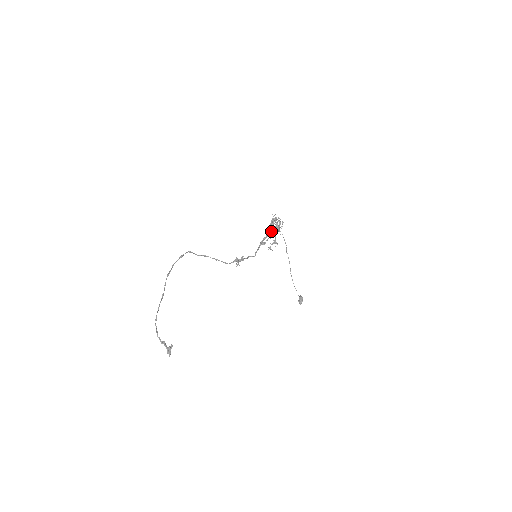
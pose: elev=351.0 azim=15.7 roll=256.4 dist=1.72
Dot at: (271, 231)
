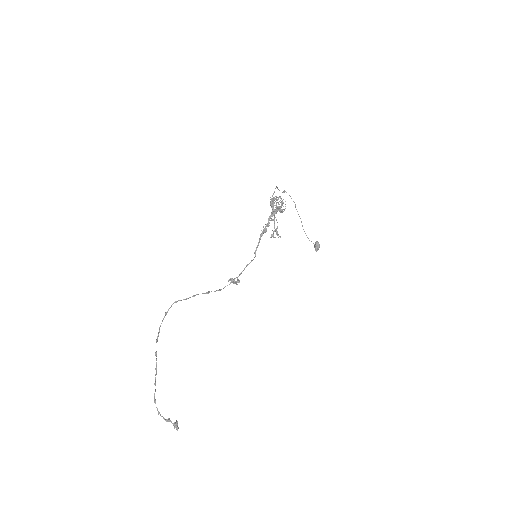
Dot at: occluded
